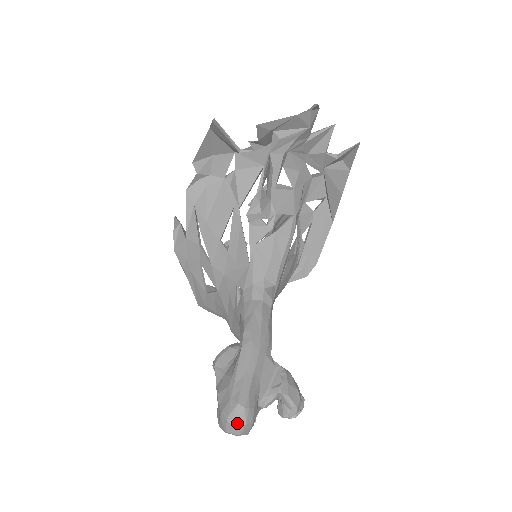
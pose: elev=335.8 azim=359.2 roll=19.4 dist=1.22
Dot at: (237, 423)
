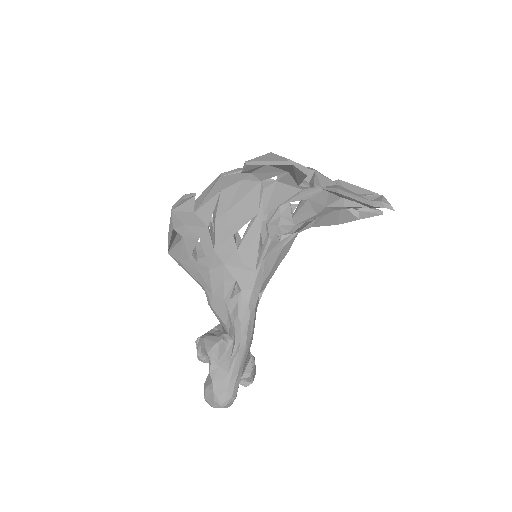
Dot at: (227, 407)
